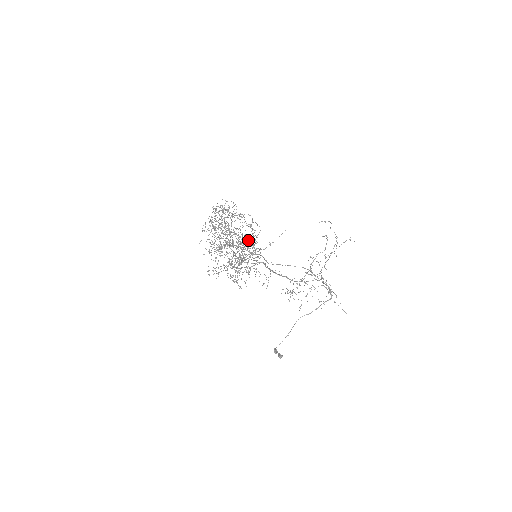
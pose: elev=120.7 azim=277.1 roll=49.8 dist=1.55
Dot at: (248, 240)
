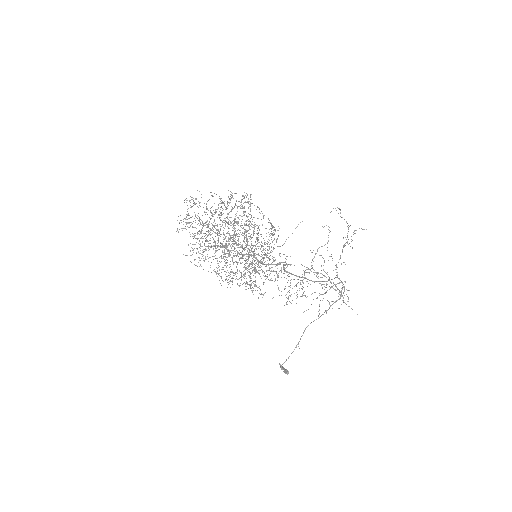
Dot at: (270, 235)
